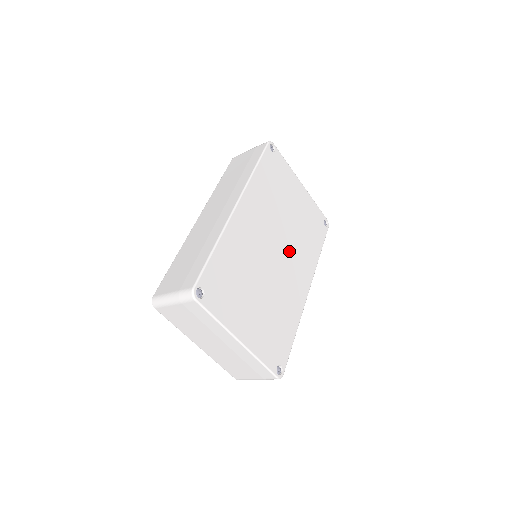
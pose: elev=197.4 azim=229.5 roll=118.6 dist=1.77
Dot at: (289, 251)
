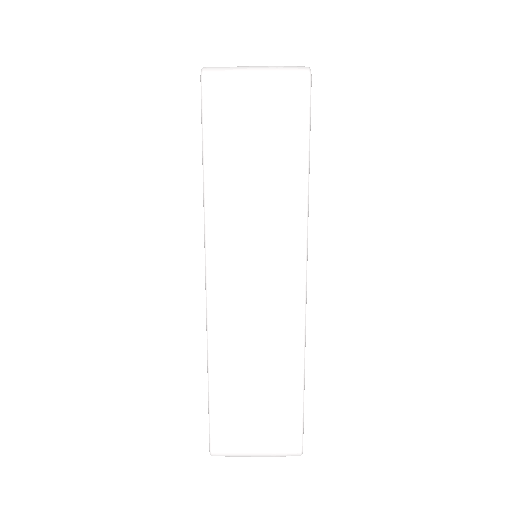
Dot at: occluded
